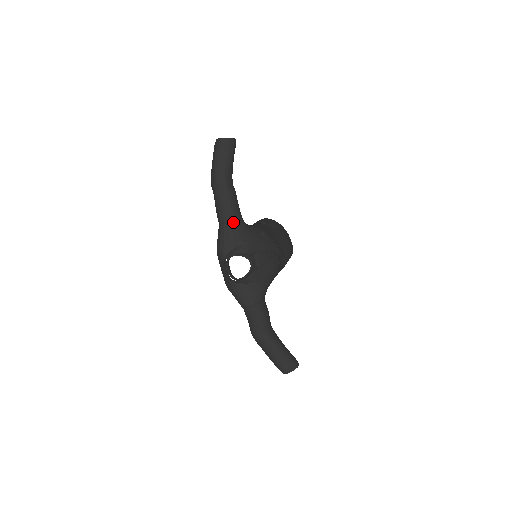
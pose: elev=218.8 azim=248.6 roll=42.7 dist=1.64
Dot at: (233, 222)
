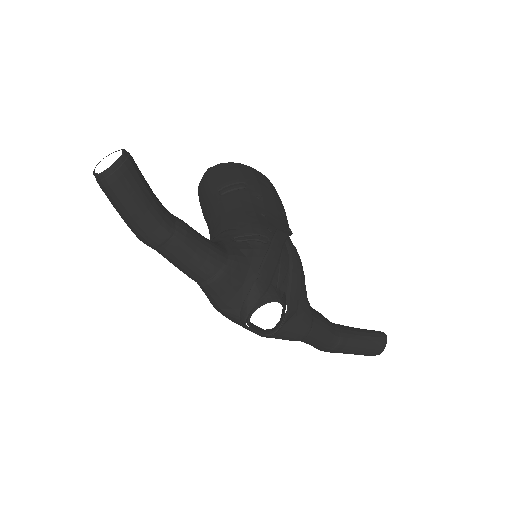
Dot at: (218, 272)
